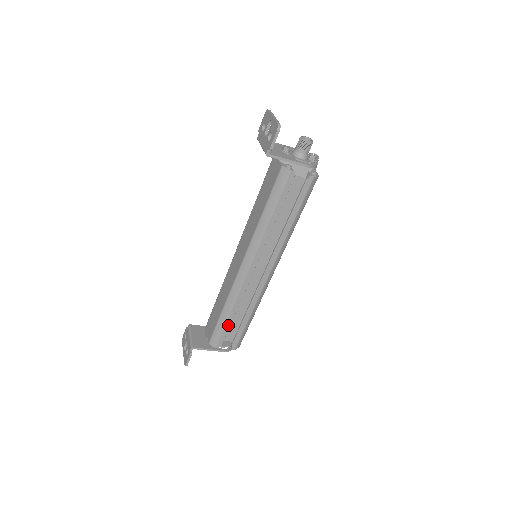
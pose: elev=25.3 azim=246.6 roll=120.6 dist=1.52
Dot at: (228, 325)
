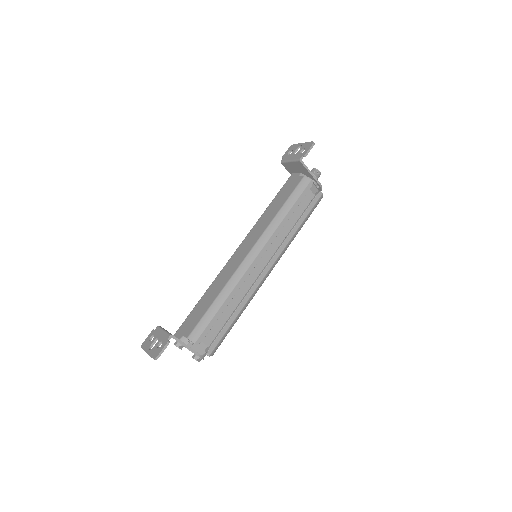
Dot at: (217, 316)
